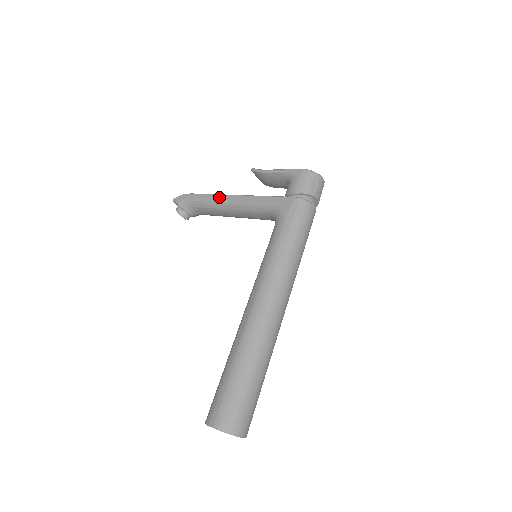
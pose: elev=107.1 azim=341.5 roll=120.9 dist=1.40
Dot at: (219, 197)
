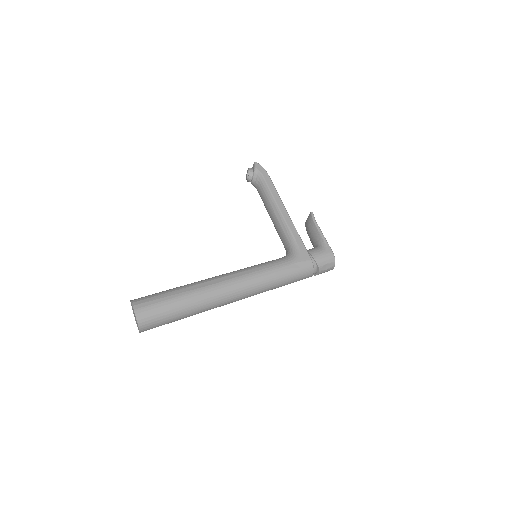
Dot at: (279, 200)
